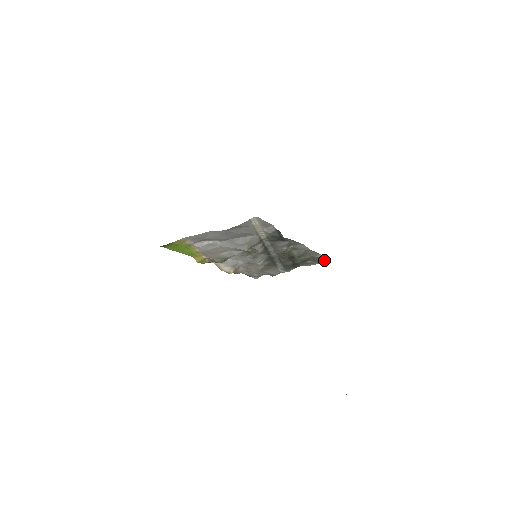
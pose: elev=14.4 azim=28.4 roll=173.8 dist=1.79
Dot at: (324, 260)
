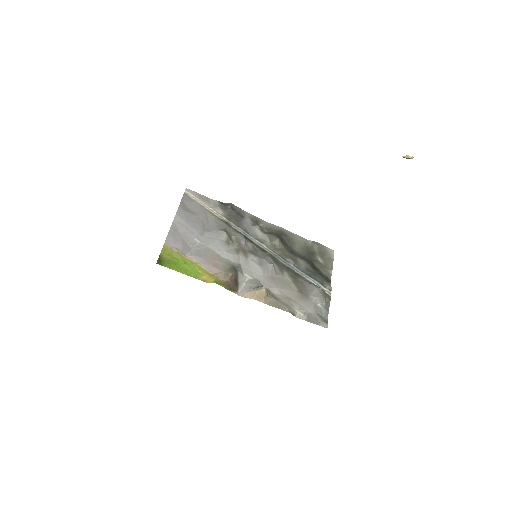
Dot at: (327, 251)
